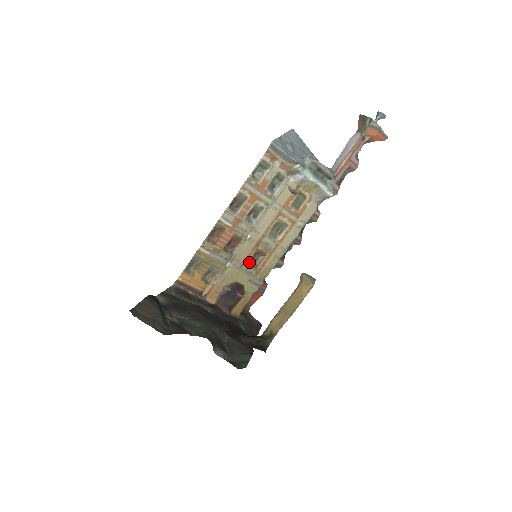
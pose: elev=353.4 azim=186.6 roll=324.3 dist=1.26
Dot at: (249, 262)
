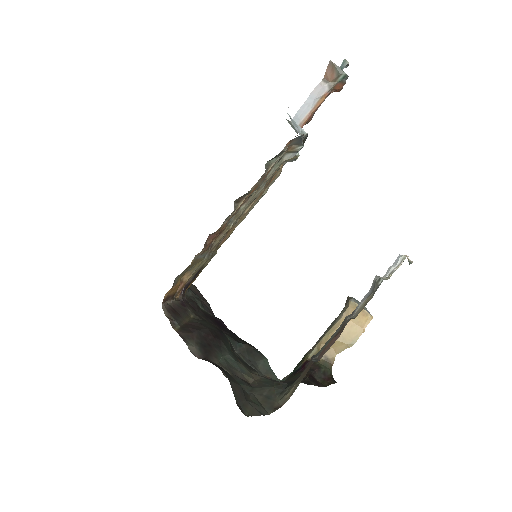
Dot at: occluded
